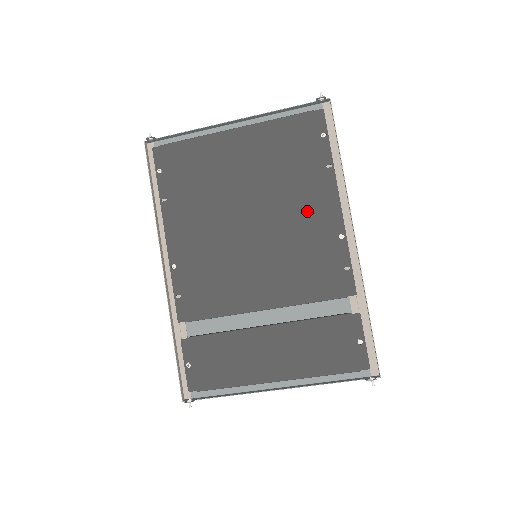
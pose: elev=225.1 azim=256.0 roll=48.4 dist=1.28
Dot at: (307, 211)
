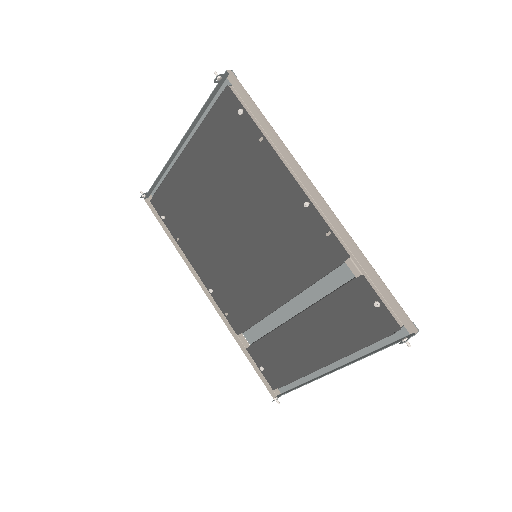
Dot at: (268, 194)
